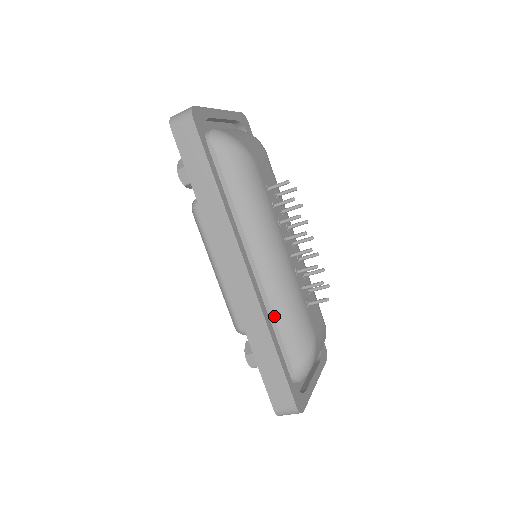
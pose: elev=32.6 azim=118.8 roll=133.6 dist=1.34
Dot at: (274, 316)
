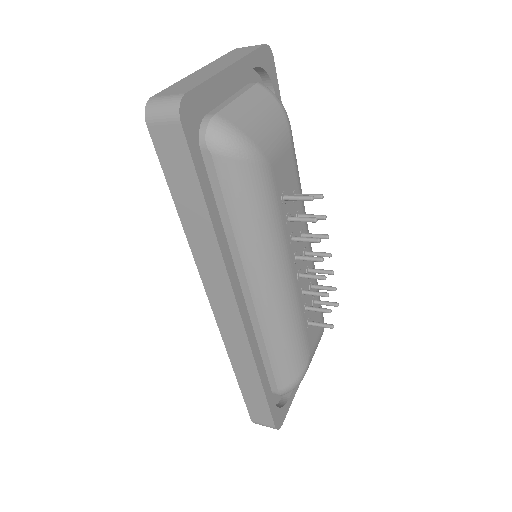
Dot at: (266, 345)
